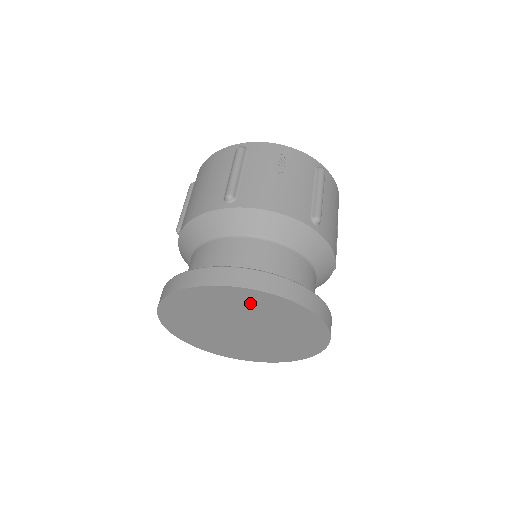
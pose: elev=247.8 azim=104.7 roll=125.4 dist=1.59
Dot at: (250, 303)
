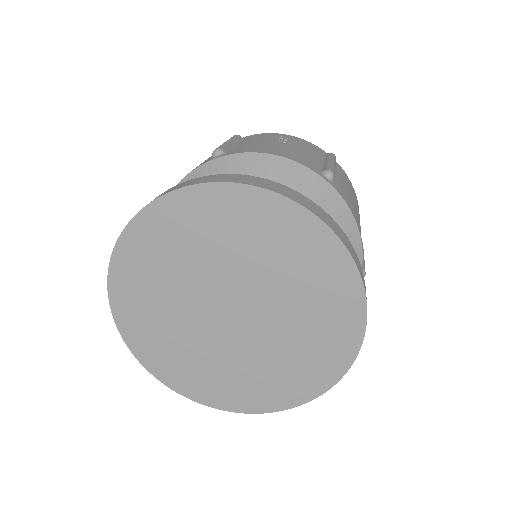
Dot at: (236, 225)
